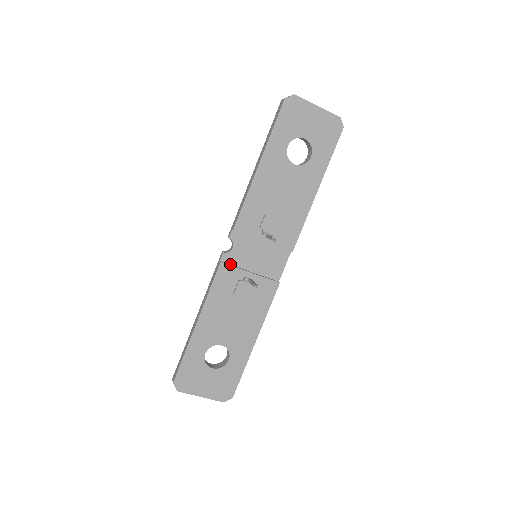
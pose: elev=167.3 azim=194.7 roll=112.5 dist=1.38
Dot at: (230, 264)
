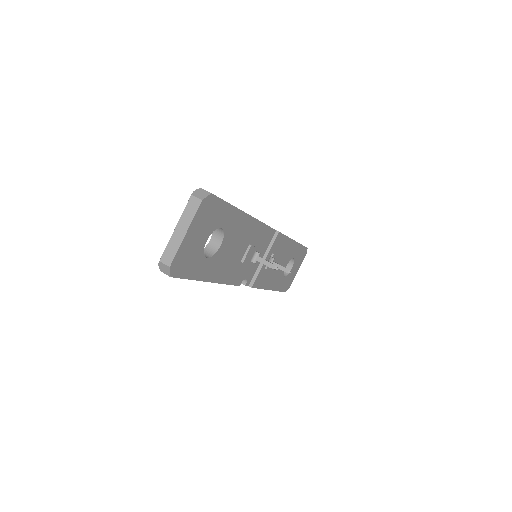
Dot at: (253, 277)
